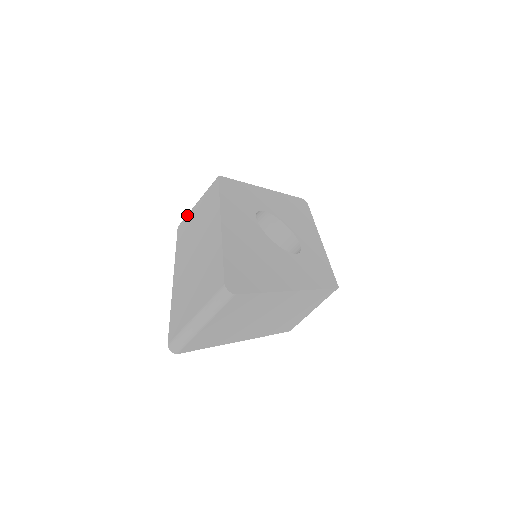
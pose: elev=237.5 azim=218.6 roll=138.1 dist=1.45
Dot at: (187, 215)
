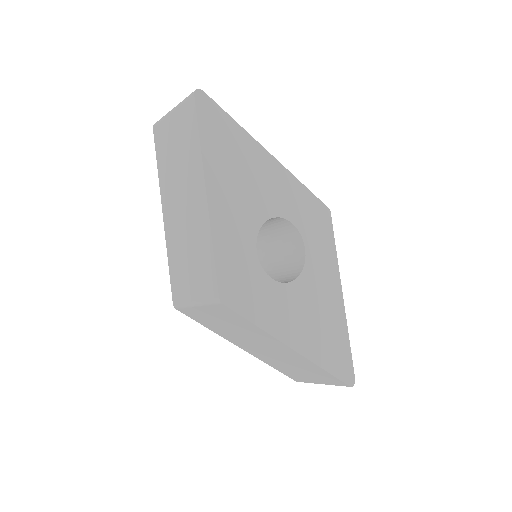
Dot at: (187, 309)
